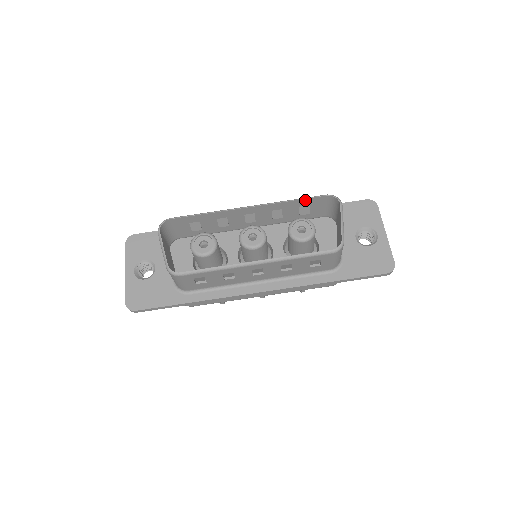
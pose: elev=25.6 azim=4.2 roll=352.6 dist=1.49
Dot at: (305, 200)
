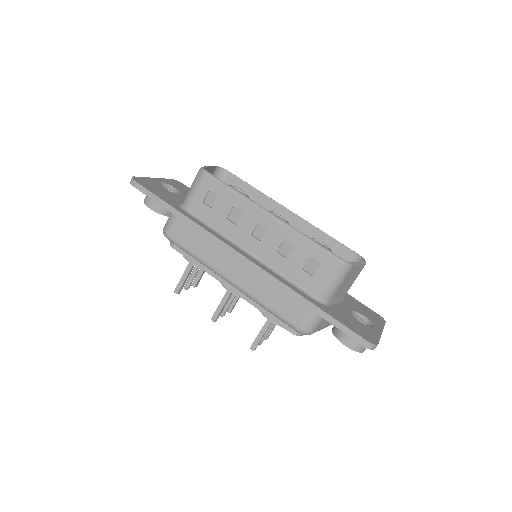
Dot at: (336, 243)
